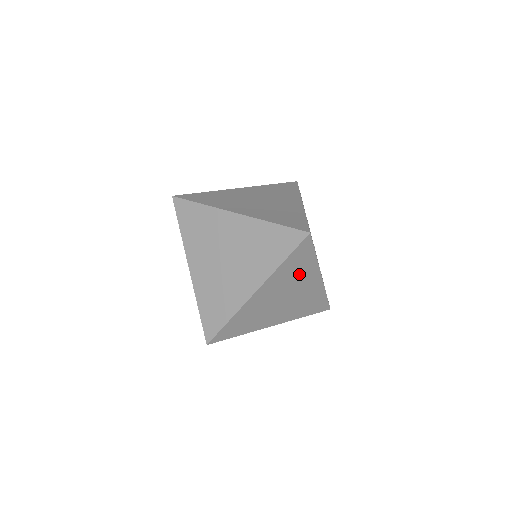
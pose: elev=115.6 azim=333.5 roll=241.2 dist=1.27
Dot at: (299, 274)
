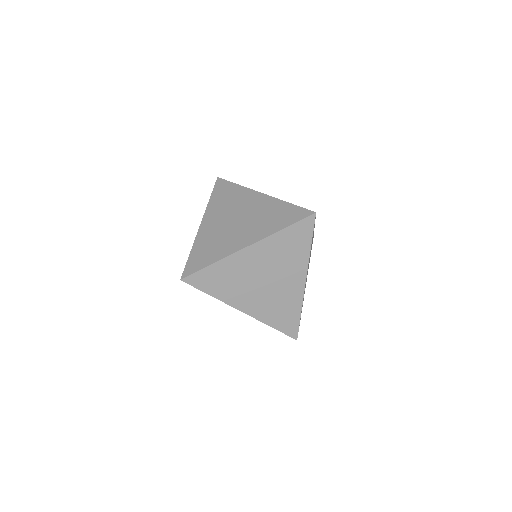
Dot at: occluded
